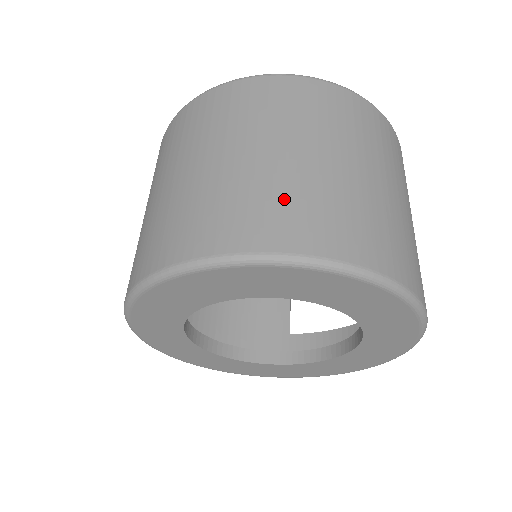
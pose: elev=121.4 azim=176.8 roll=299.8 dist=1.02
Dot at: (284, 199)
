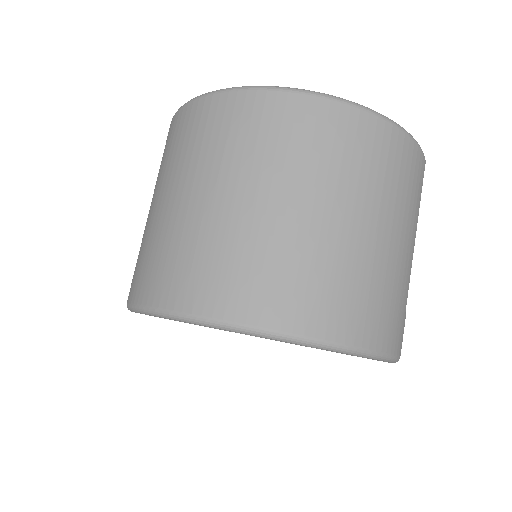
Dot at: (275, 266)
